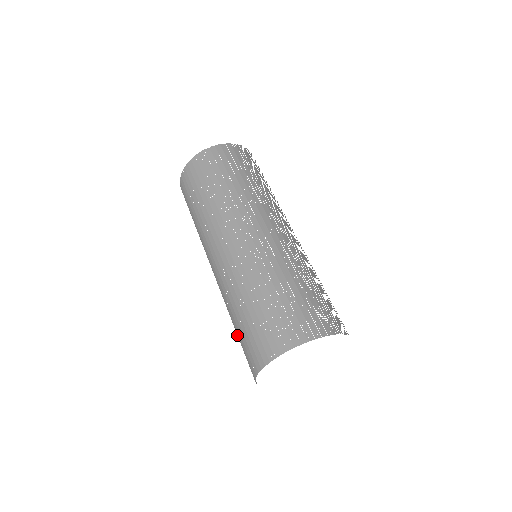
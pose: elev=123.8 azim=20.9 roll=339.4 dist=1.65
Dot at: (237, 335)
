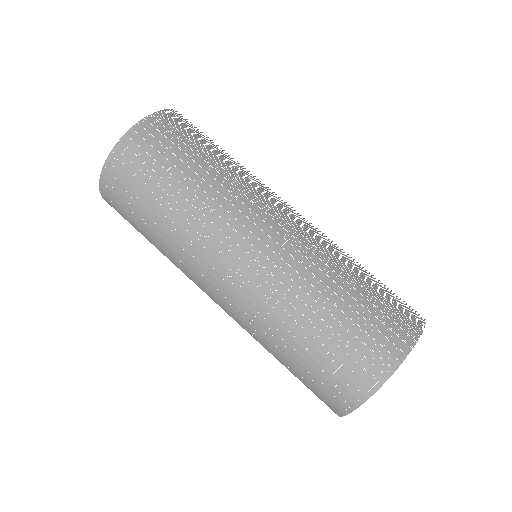
Dot at: (295, 360)
